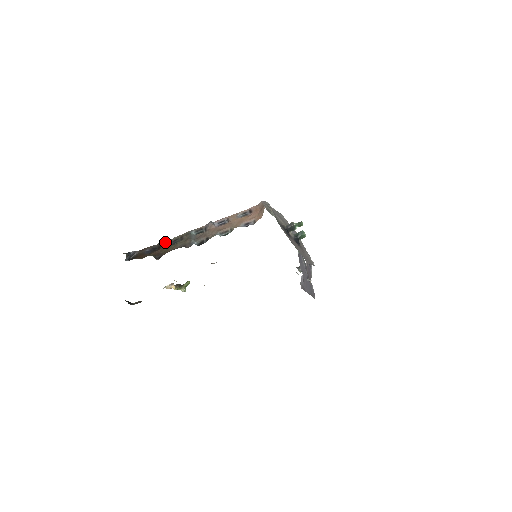
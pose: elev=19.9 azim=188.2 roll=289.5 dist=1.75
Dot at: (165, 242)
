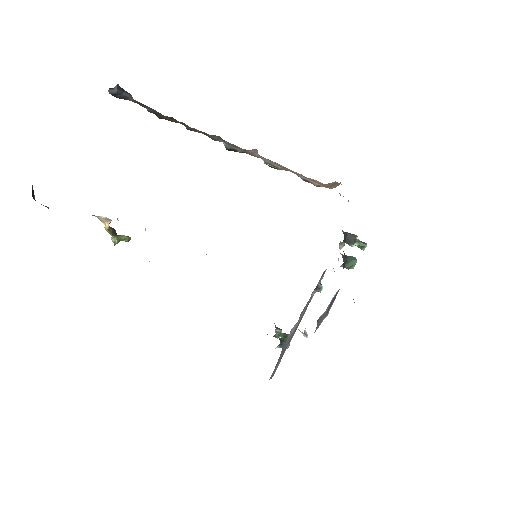
Dot at: occluded
